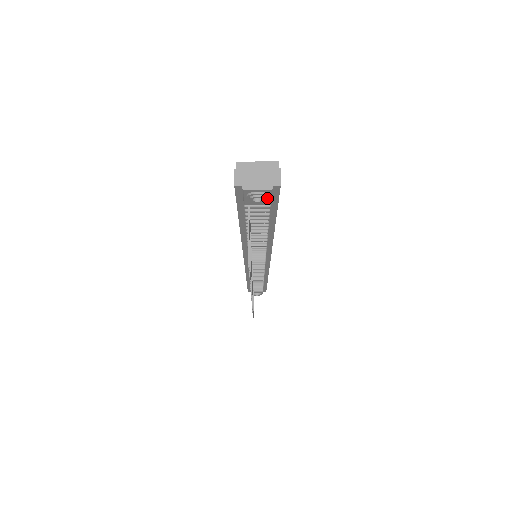
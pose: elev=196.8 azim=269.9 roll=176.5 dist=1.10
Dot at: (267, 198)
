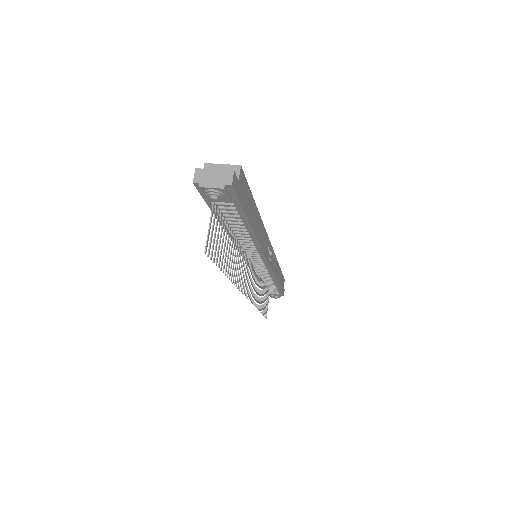
Dot at: (222, 196)
